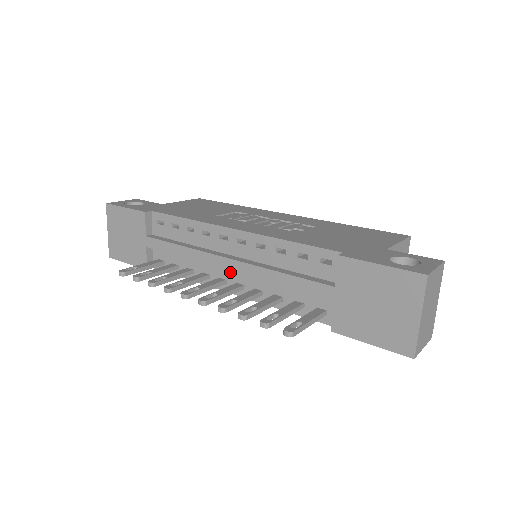
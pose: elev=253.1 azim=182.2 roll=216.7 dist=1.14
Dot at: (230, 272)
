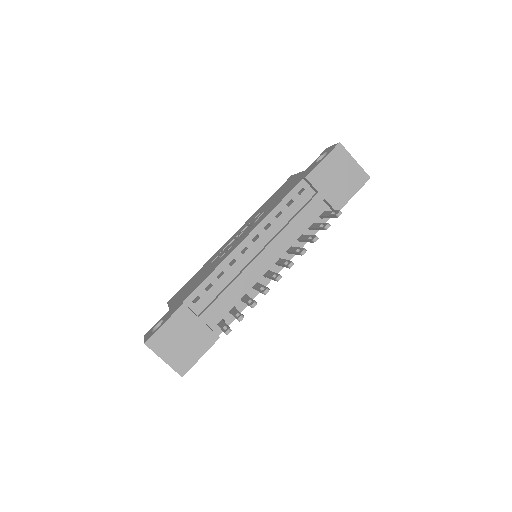
Dot at: (266, 263)
